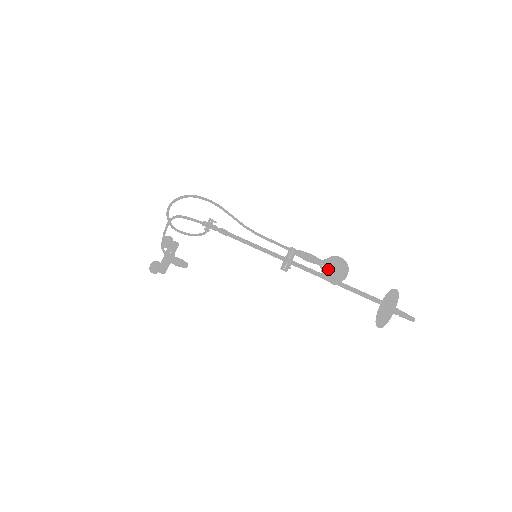
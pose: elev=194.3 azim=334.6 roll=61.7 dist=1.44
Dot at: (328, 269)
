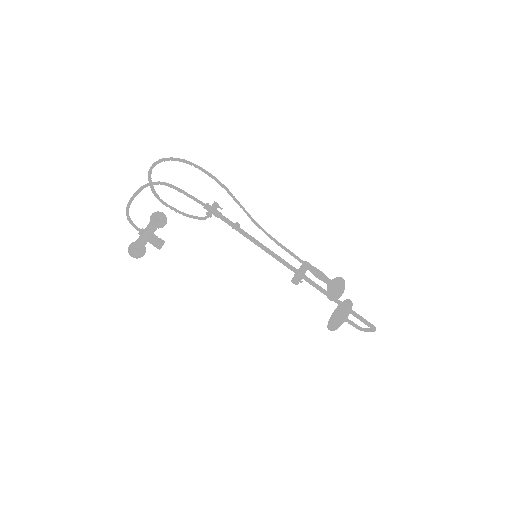
Dot at: (334, 289)
